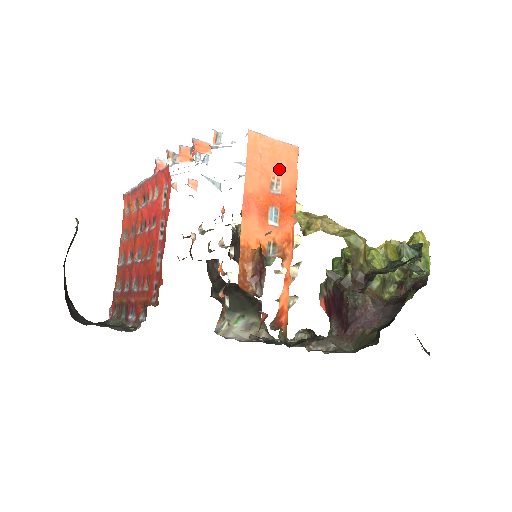
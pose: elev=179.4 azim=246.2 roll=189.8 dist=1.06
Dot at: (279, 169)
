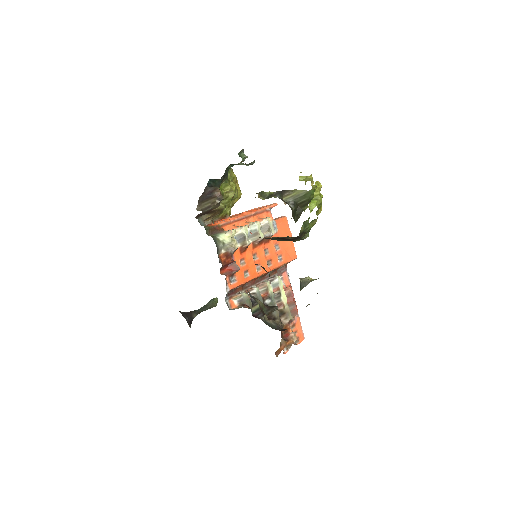
Dot at: occluded
